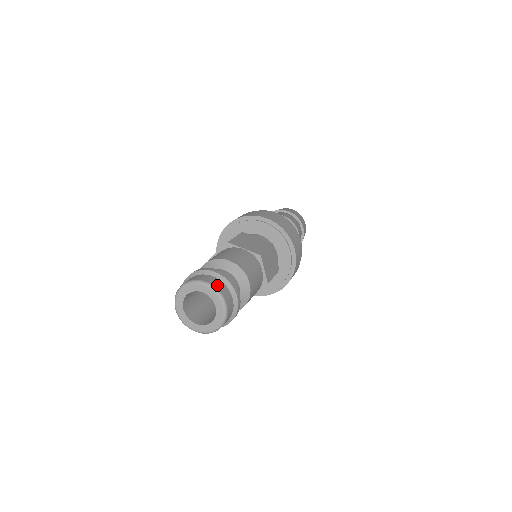
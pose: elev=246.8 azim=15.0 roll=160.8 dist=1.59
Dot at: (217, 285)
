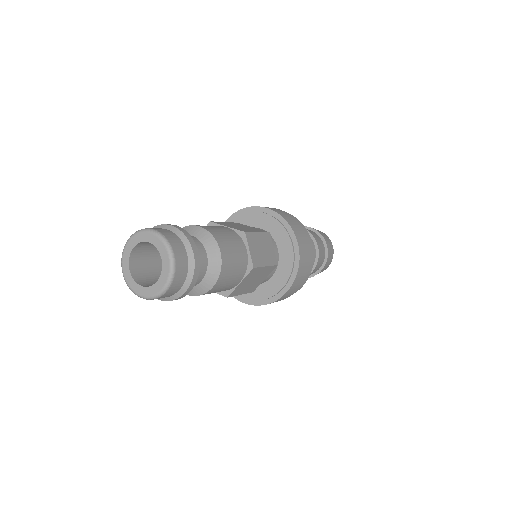
Dot at: (166, 234)
